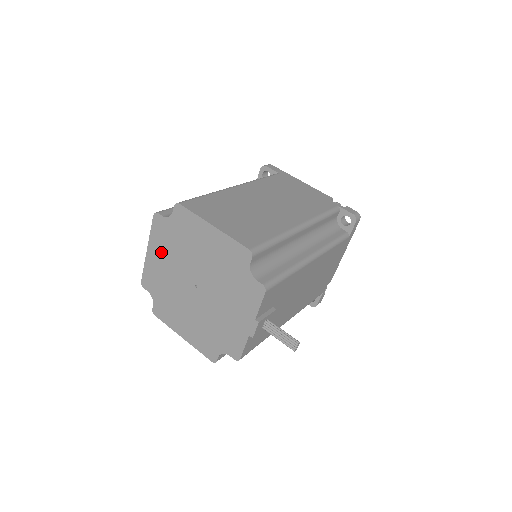
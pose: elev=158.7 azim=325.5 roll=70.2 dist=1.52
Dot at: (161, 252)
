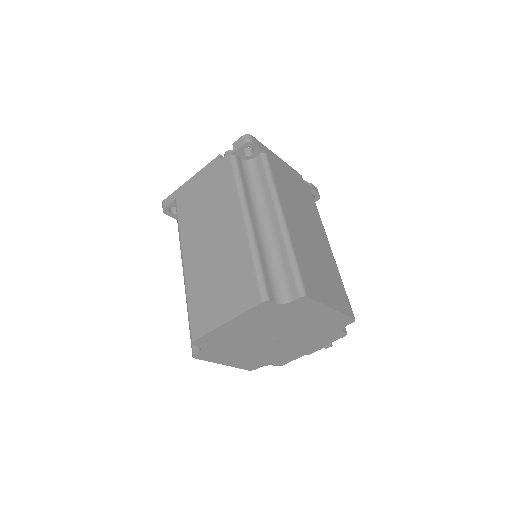
Dot at: (247, 324)
